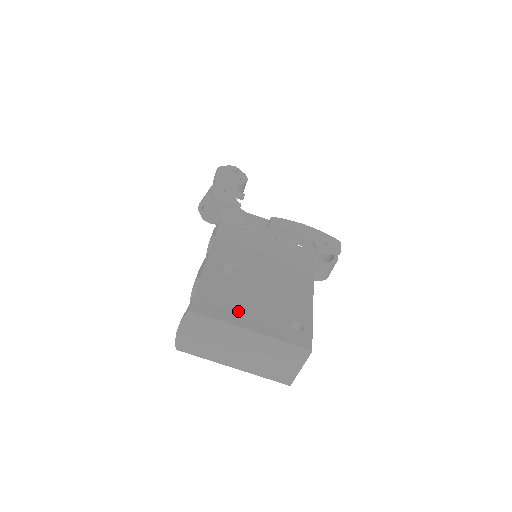
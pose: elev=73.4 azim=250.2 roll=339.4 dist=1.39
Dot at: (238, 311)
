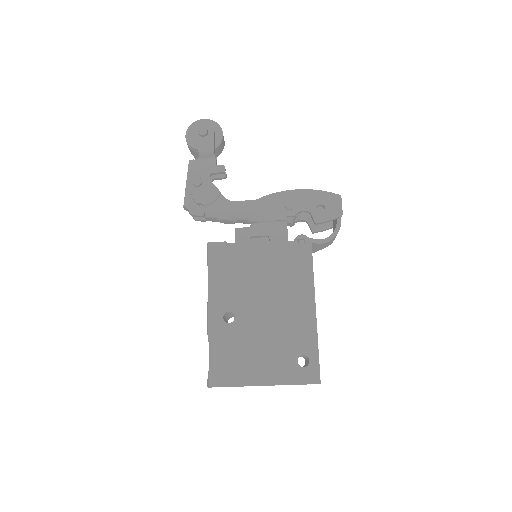
Dot at: (249, 368)
